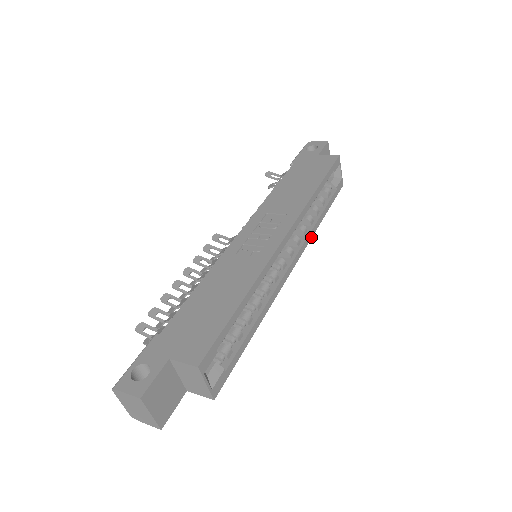
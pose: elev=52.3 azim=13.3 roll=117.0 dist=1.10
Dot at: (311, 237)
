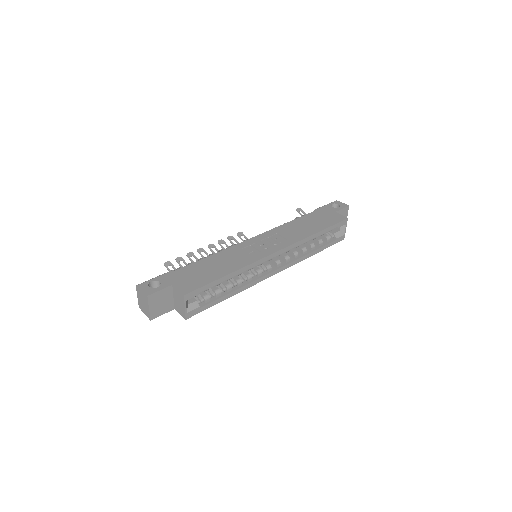
Dot at: (299, 261)
